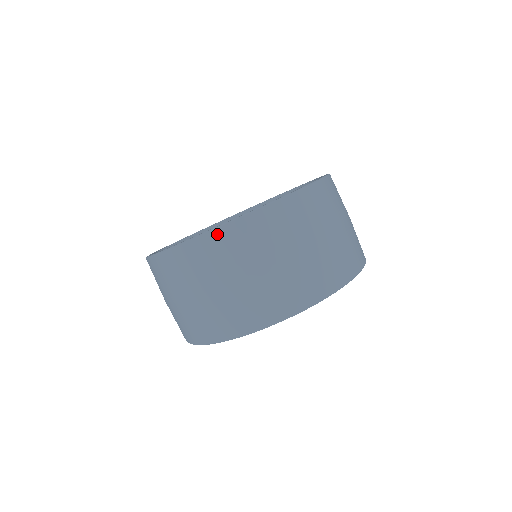
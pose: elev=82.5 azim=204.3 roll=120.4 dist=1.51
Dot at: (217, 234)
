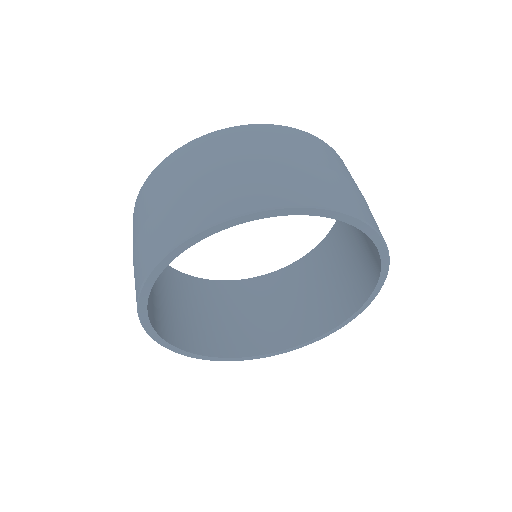
Dot at: (135, 207)
